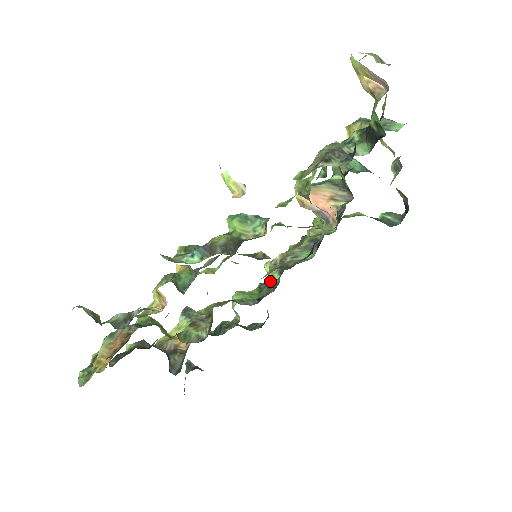
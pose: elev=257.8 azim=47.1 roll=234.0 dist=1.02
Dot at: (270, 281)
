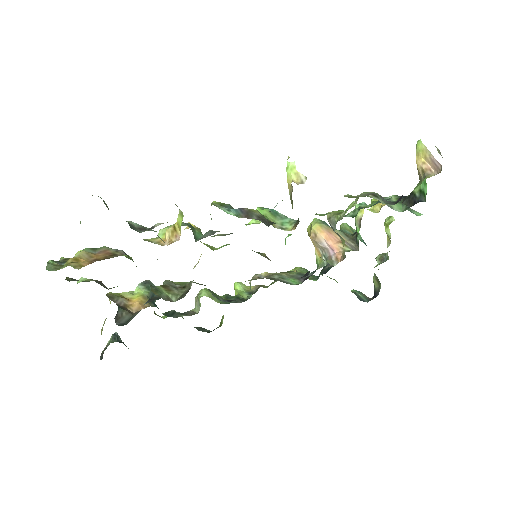
Dot at: (239, 295)
